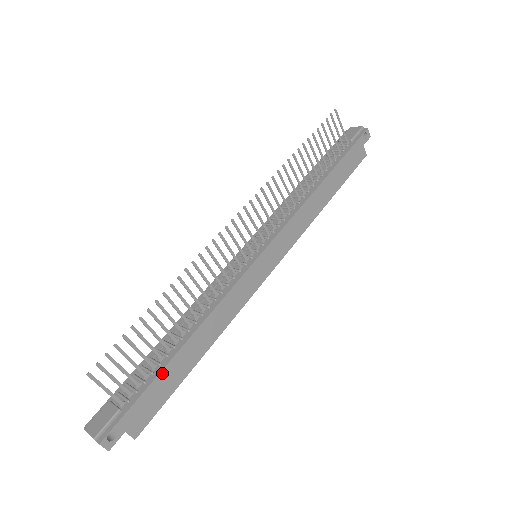
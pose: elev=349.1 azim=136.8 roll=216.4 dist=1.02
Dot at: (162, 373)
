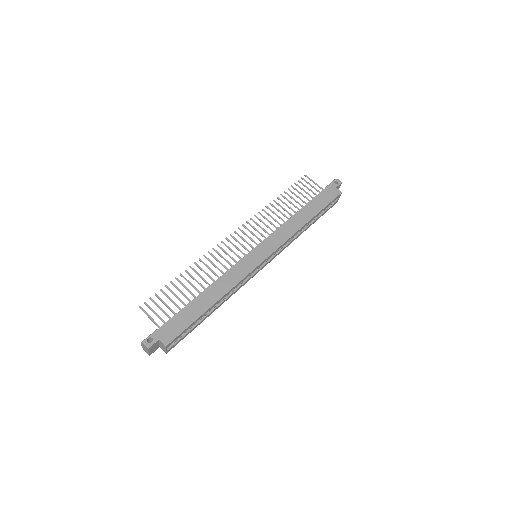
Dot at: (183, 310)
